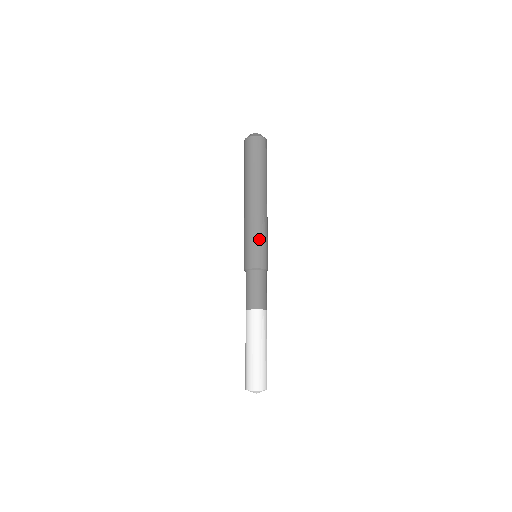
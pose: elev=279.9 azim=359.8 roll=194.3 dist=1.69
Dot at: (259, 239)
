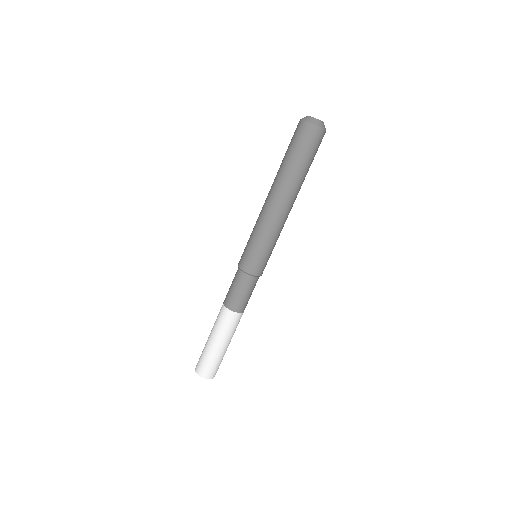
Dot at: (257, 242)
